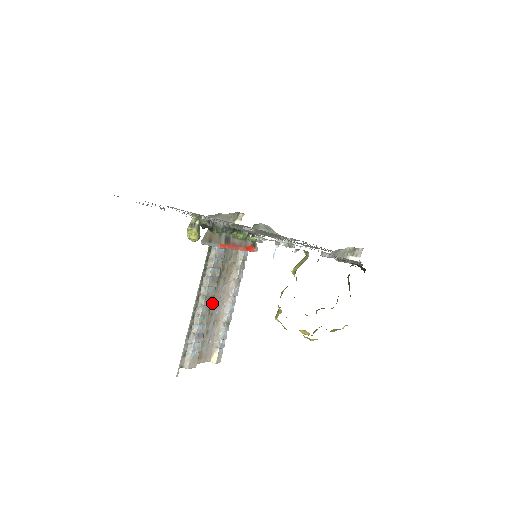
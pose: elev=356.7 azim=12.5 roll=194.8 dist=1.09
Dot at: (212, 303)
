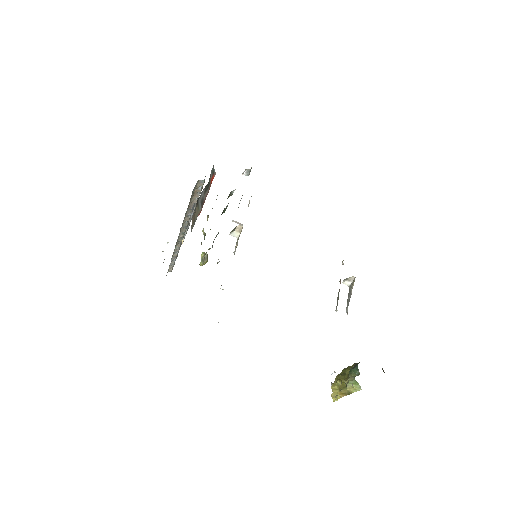
Dot at: occluded
